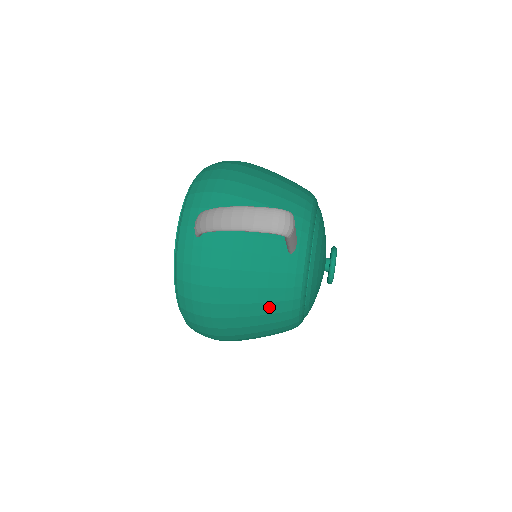
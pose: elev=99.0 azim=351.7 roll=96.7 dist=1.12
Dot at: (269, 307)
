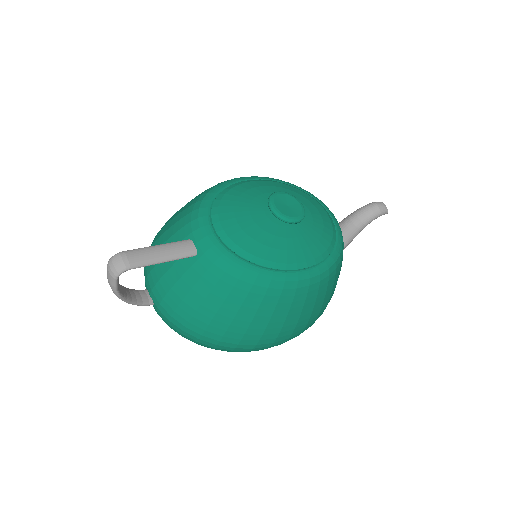
Dot at: (233, 300)
